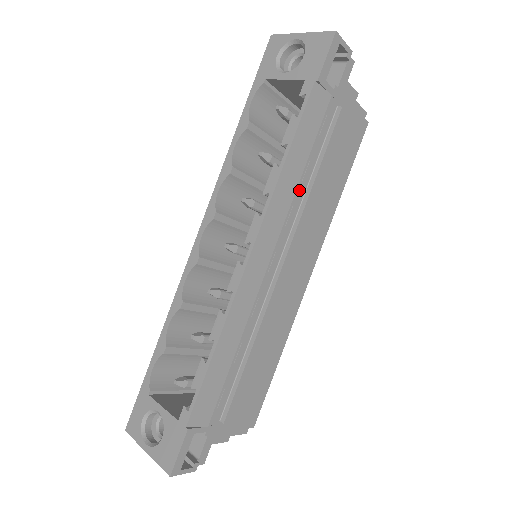
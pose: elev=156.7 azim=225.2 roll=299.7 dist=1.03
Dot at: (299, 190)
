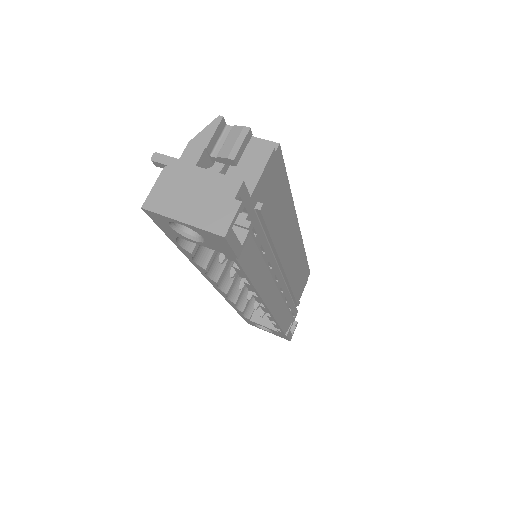
Dot at: (266, 255)
